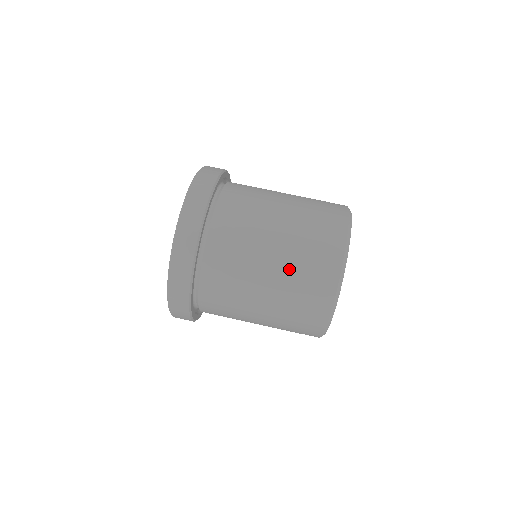
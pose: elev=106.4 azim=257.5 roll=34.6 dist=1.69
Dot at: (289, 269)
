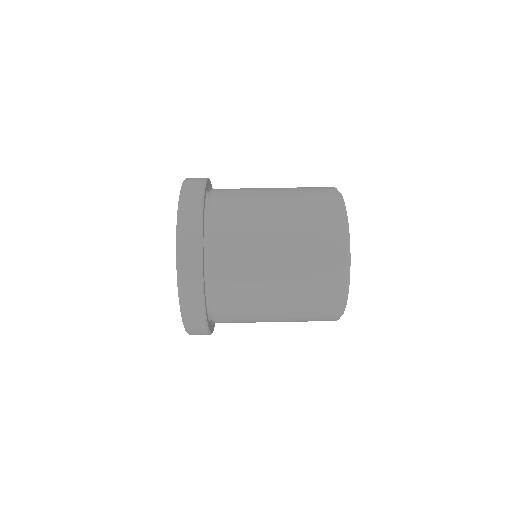
Dot at: (296, 237)
